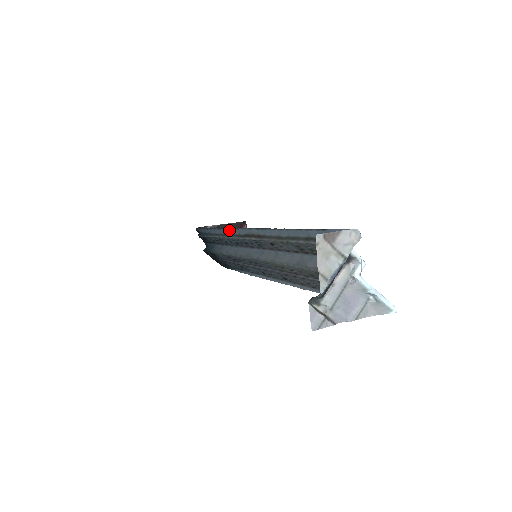
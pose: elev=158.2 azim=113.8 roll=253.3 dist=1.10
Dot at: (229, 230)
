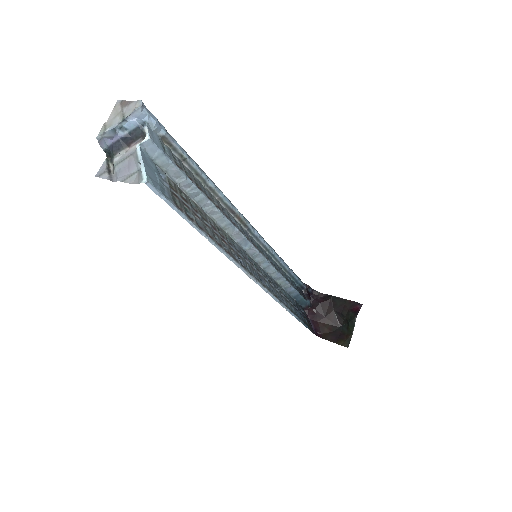
Dot at: (267, 243)
